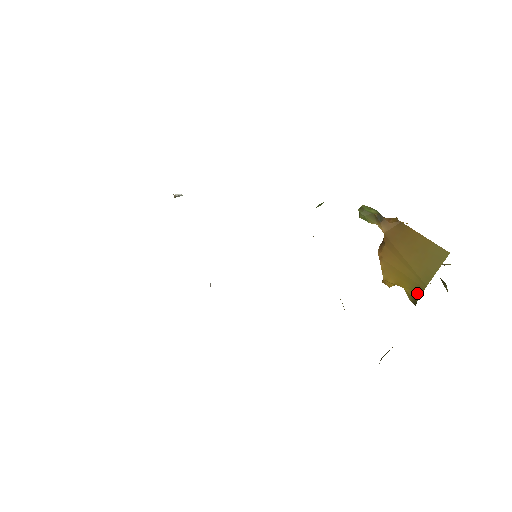
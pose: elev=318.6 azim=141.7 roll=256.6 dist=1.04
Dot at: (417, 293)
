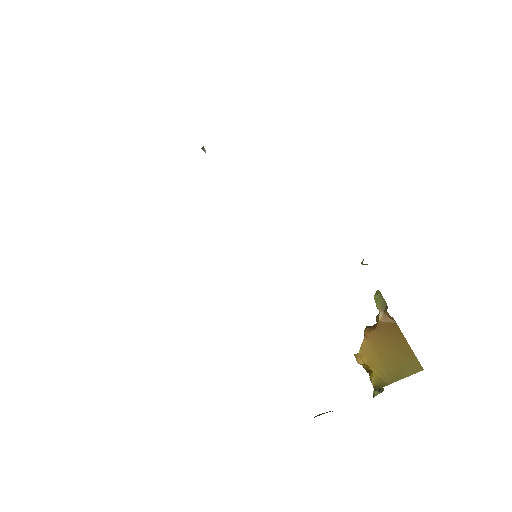
Dot at: (384, 382)
